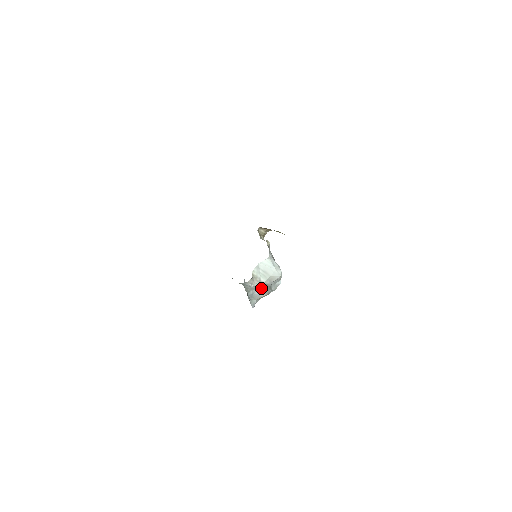
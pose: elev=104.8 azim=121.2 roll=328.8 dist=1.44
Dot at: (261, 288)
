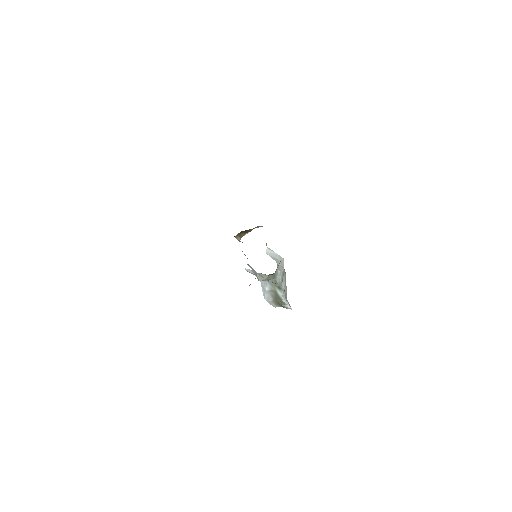
Dot at: (282, 282)
